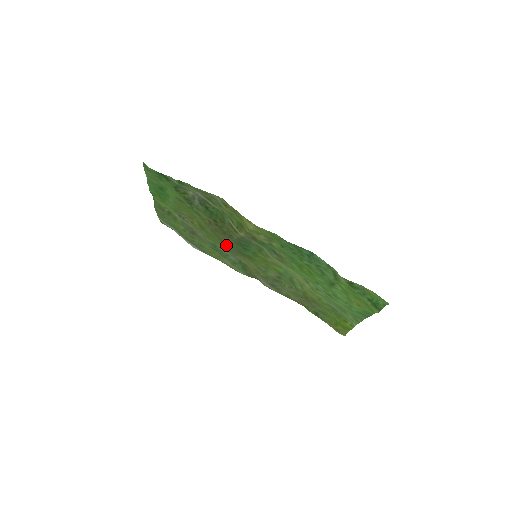
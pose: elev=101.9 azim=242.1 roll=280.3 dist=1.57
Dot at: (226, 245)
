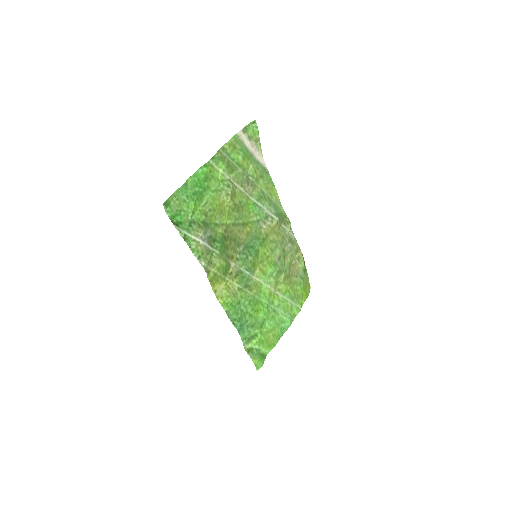
Dot at: (249, 226)
